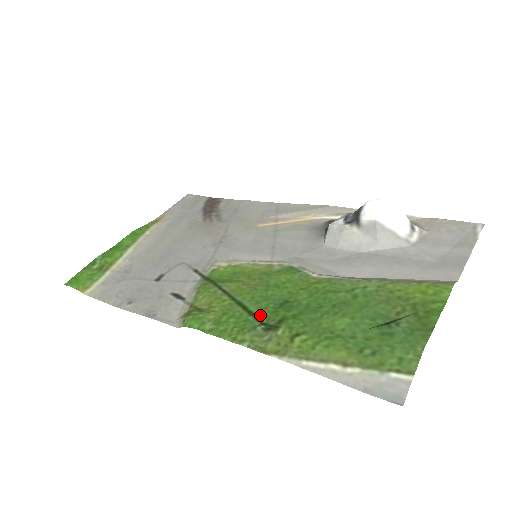
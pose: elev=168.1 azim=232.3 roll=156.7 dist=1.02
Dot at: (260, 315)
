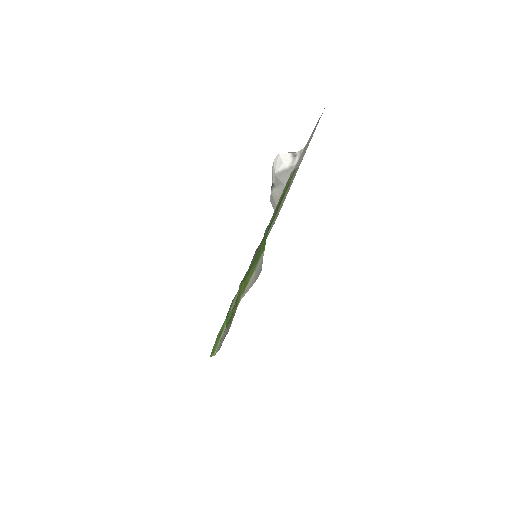
Dot at: occluded
